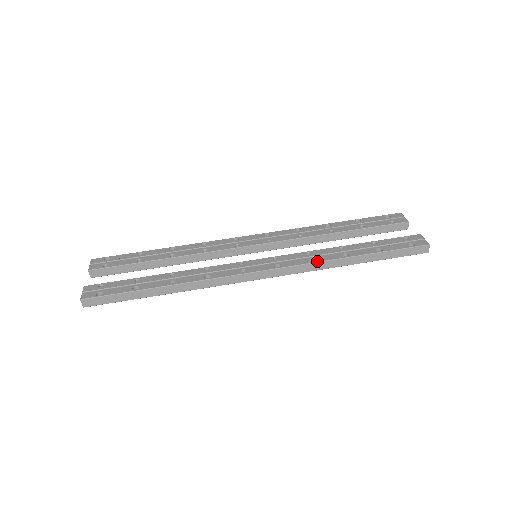
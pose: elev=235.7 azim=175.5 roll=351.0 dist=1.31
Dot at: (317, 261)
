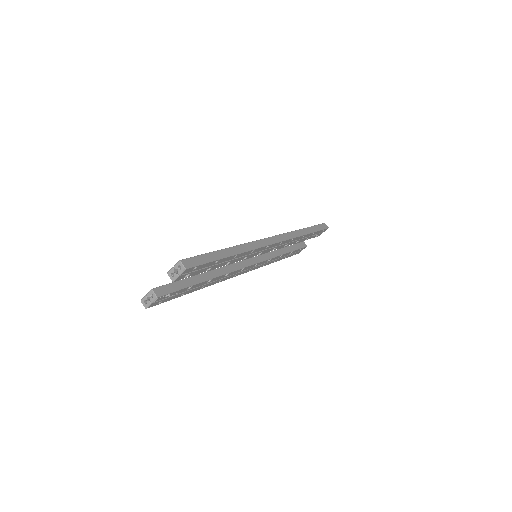
Dot at: (291, 232)
